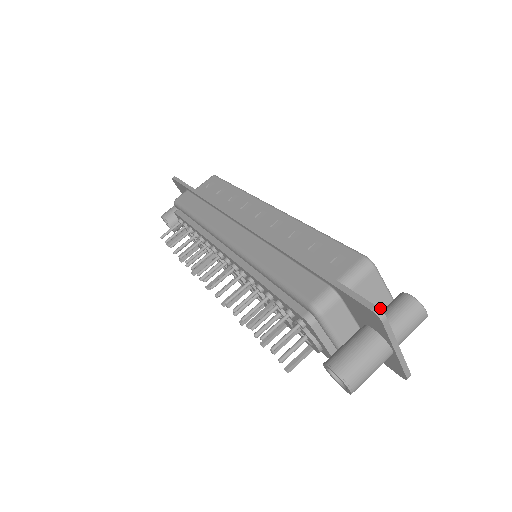
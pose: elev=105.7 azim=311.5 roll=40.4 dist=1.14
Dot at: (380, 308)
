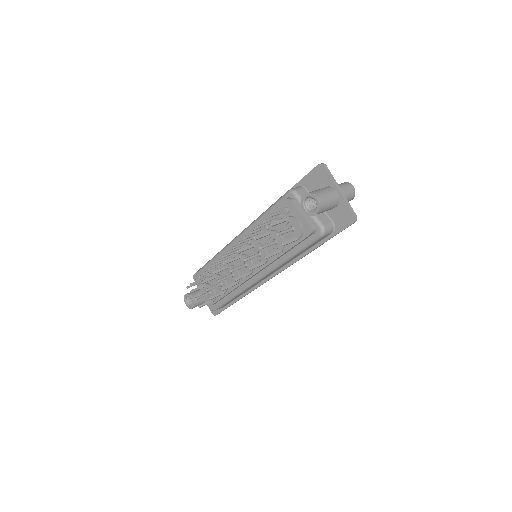
Dot at: occluded
